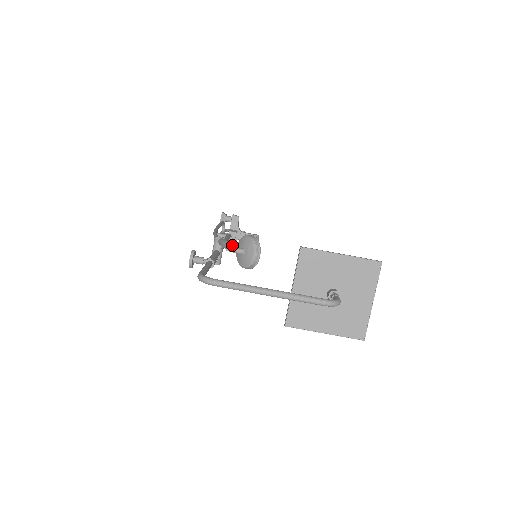
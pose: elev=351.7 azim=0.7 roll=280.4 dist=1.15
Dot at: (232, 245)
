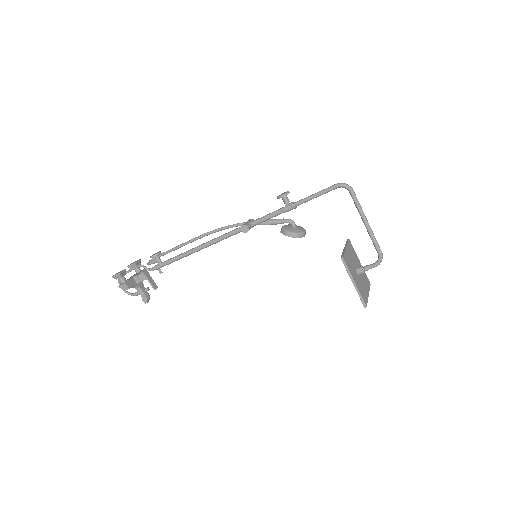
Dot at: (285, 221)
